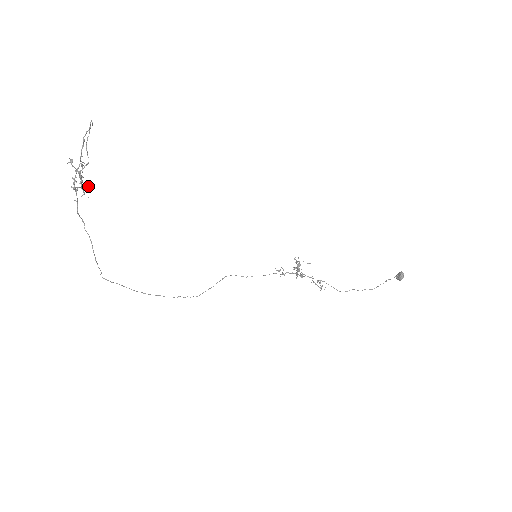
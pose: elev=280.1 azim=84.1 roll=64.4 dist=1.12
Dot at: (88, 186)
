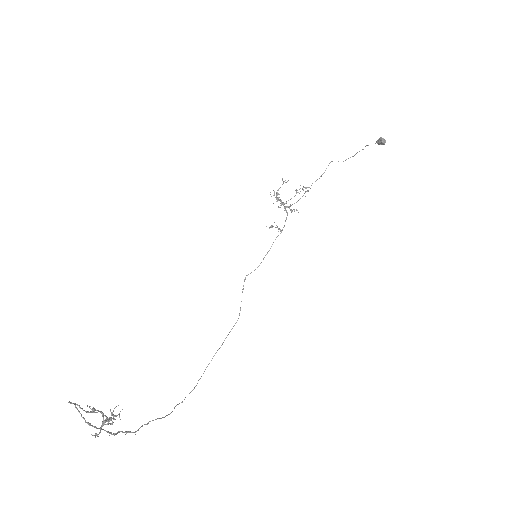
Dot at: occluded
